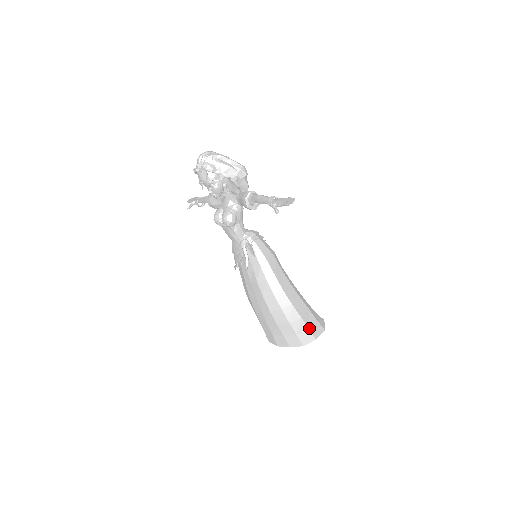
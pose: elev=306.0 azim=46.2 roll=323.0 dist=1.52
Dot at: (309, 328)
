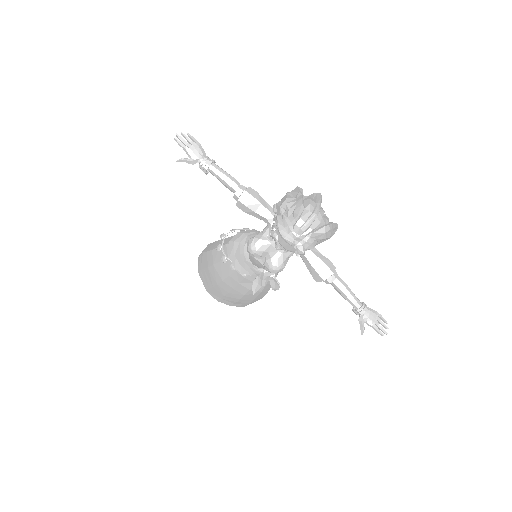
Dot at: occluded
